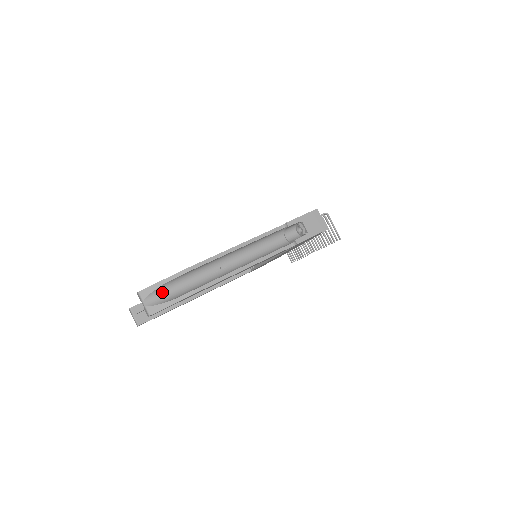
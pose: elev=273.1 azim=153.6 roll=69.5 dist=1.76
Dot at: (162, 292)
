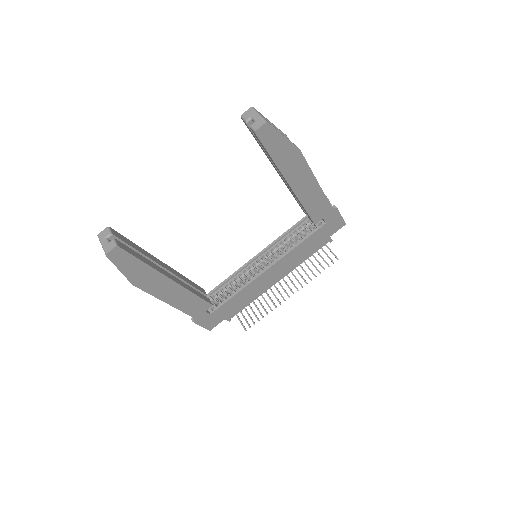
Dot at: occluded
